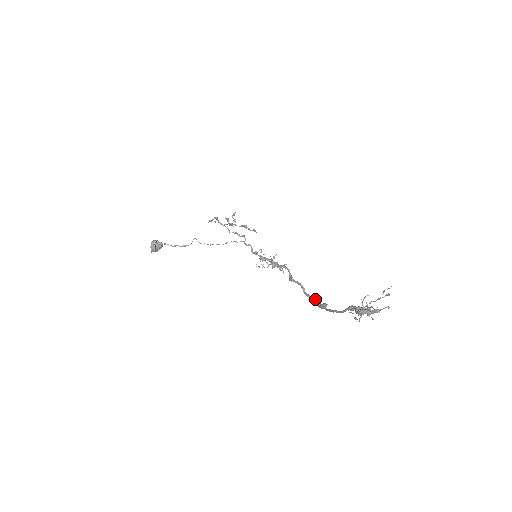
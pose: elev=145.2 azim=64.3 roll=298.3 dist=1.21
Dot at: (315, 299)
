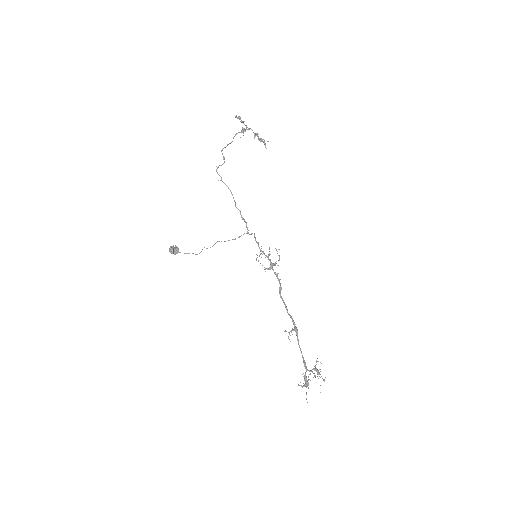
Dot at: occluded
